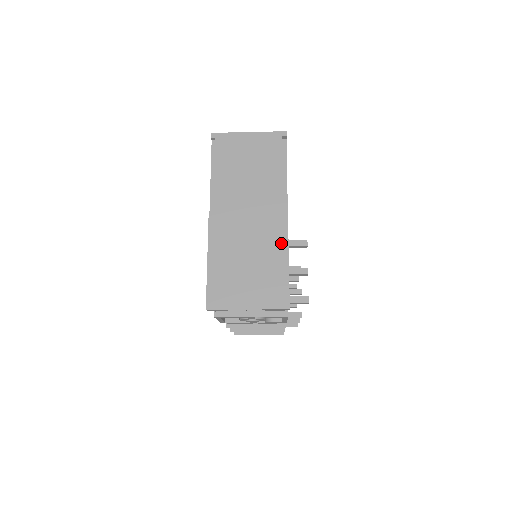
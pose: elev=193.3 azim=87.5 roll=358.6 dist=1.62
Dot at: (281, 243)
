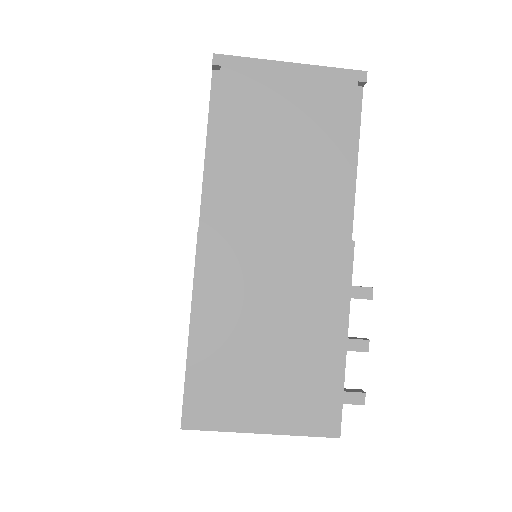
Dot at: (336, 307)
